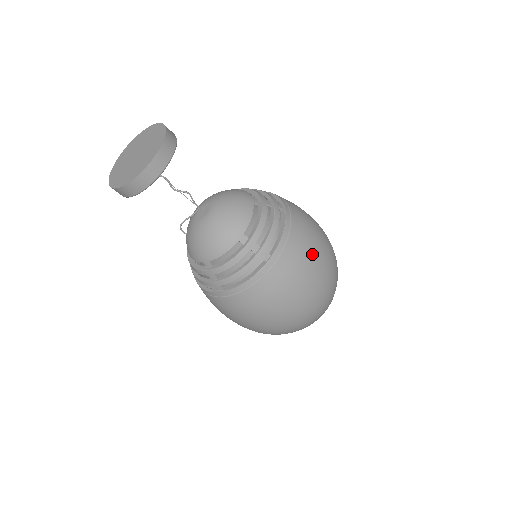
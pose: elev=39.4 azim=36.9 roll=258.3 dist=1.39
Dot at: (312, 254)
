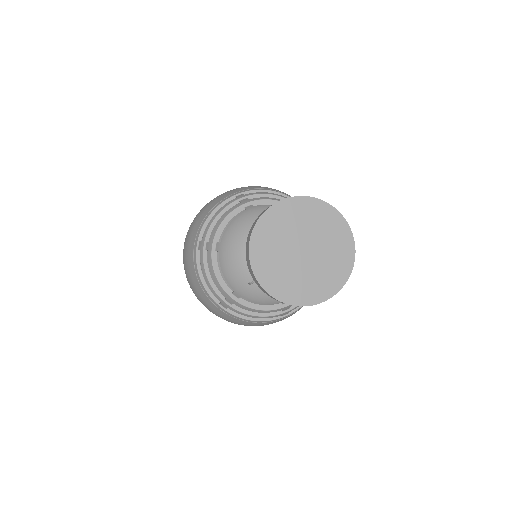
Dot at: occluded
